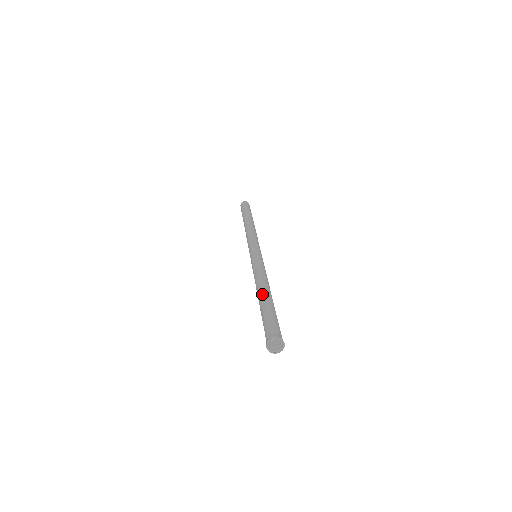
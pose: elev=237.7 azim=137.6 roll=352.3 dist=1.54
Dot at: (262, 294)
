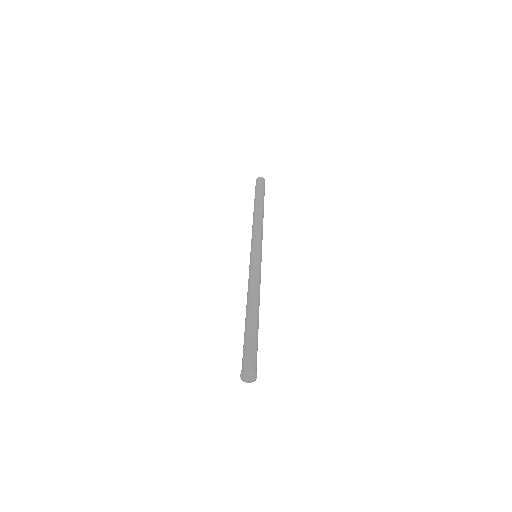
Dot at: occluded
